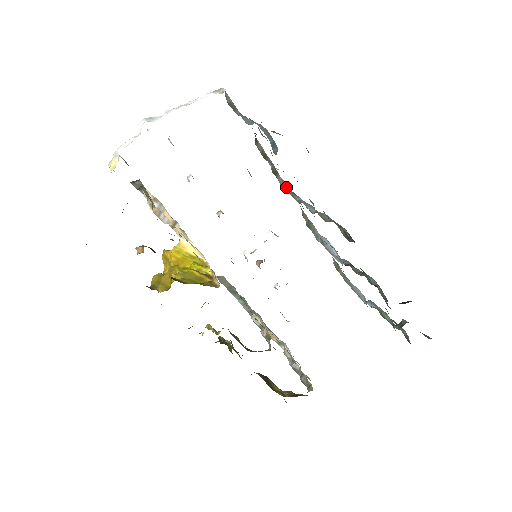
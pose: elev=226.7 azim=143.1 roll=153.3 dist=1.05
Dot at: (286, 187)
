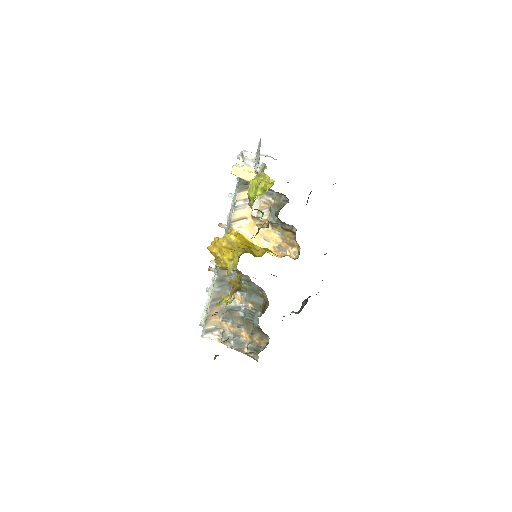
Dot at: occluded
